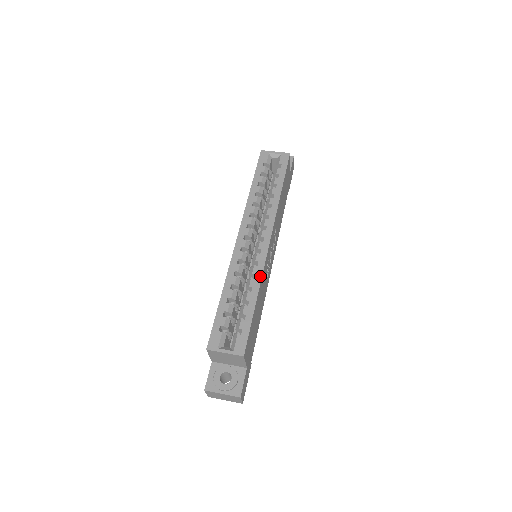
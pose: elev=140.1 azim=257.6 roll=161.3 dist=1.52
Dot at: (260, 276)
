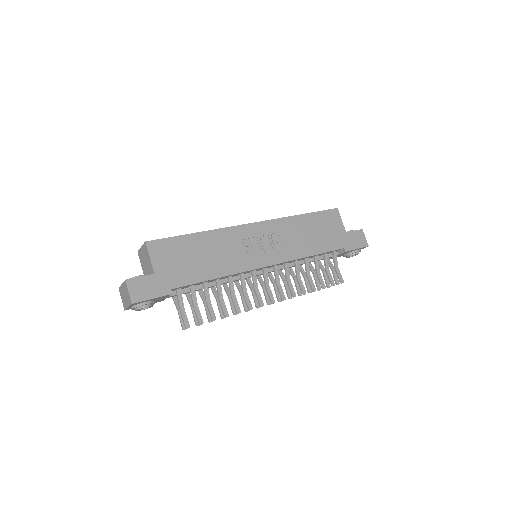
Dot at: (219, 229)
